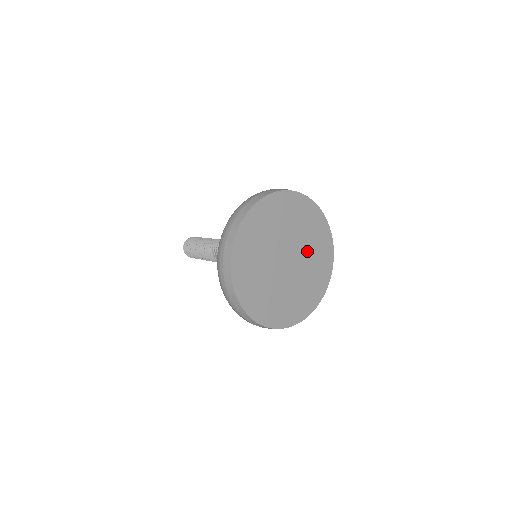
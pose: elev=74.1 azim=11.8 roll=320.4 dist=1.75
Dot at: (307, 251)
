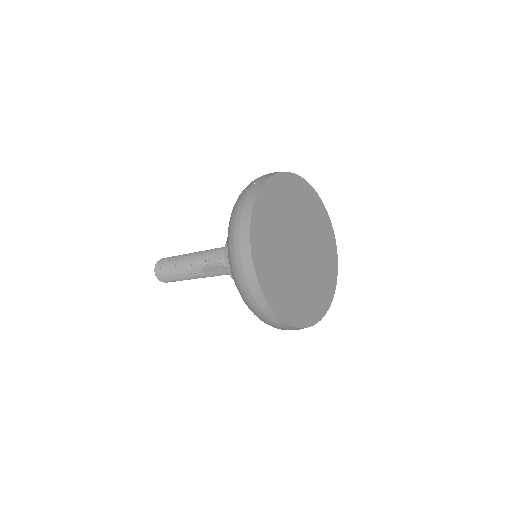
Dot at: (311, 231)
